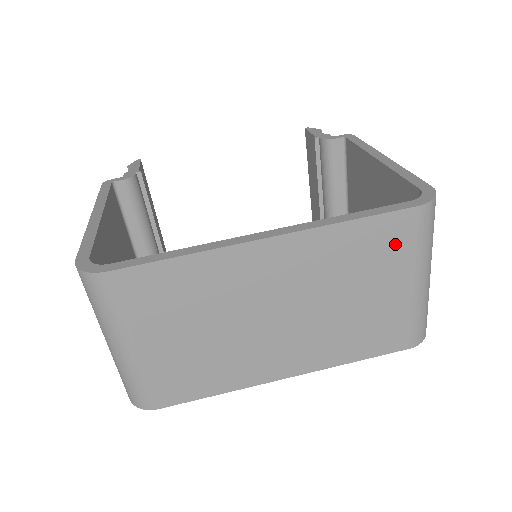
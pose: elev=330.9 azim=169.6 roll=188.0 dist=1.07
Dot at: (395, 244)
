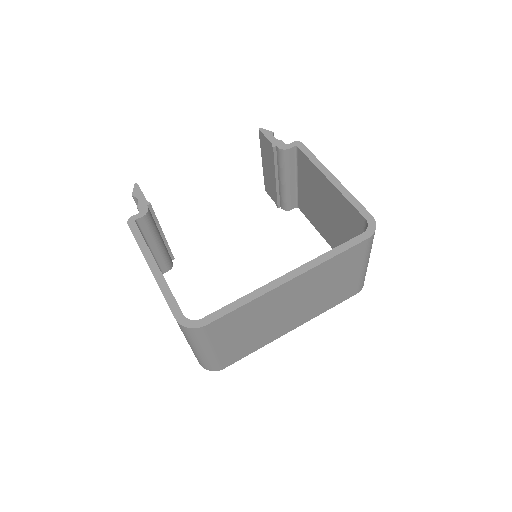
Dot at: (355, 257)
